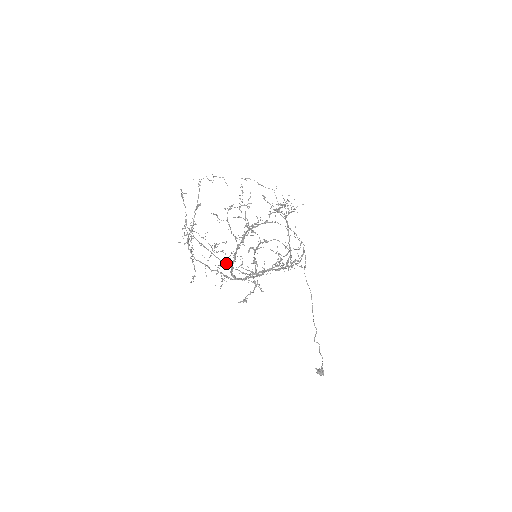
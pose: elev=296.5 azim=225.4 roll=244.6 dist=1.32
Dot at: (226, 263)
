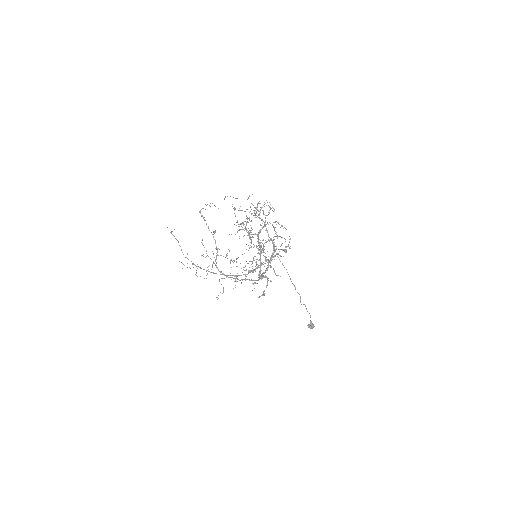
Dot at: (221, 274)
